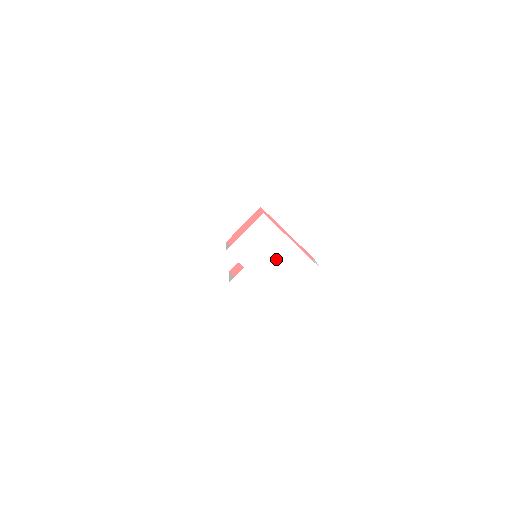
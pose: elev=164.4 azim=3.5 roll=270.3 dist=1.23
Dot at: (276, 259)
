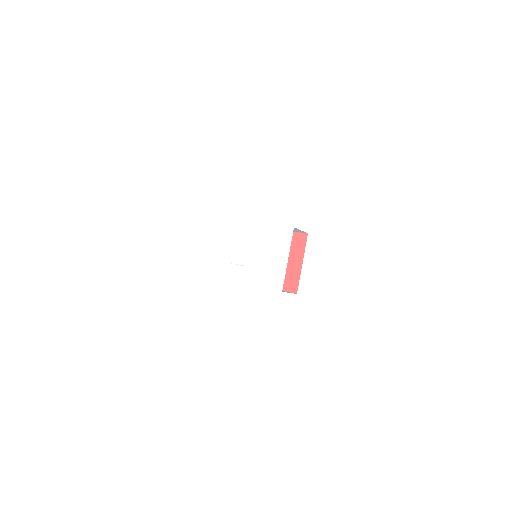
Dot at: (261, 244)
